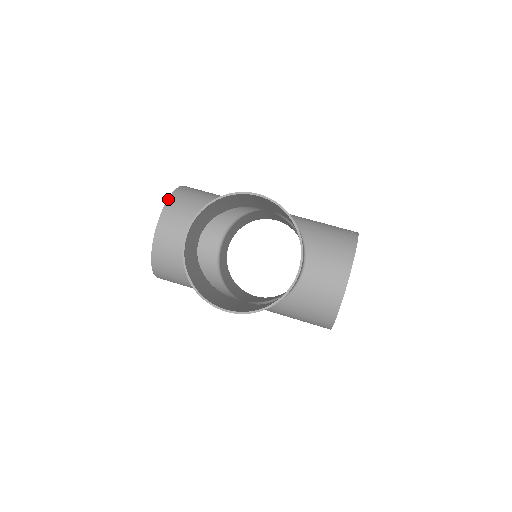
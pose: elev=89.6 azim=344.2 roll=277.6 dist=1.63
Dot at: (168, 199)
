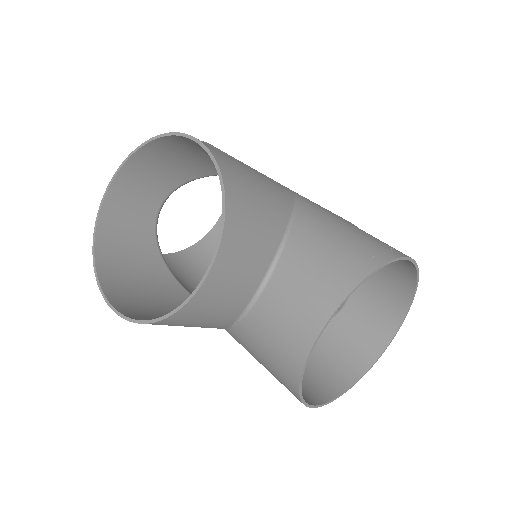
Dot at: occluded
